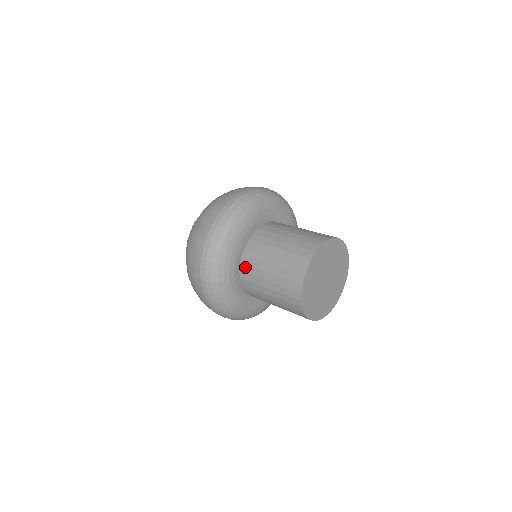
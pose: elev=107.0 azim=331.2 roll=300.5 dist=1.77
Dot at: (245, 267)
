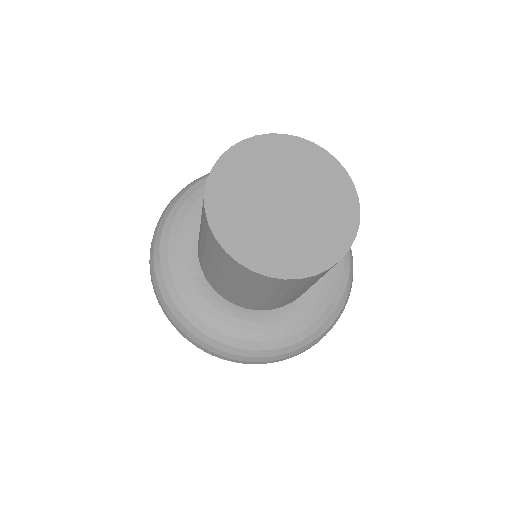
Dot at: (203, 269)
